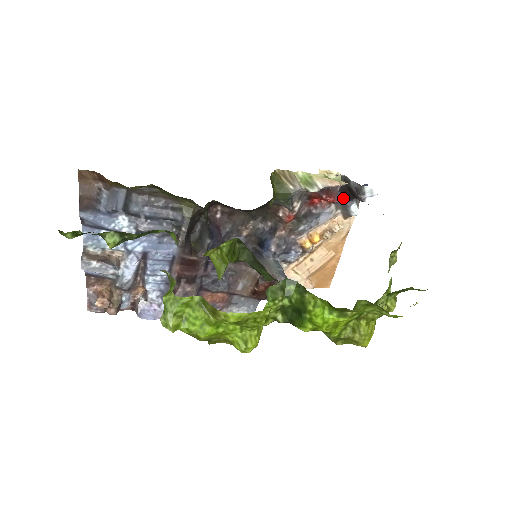
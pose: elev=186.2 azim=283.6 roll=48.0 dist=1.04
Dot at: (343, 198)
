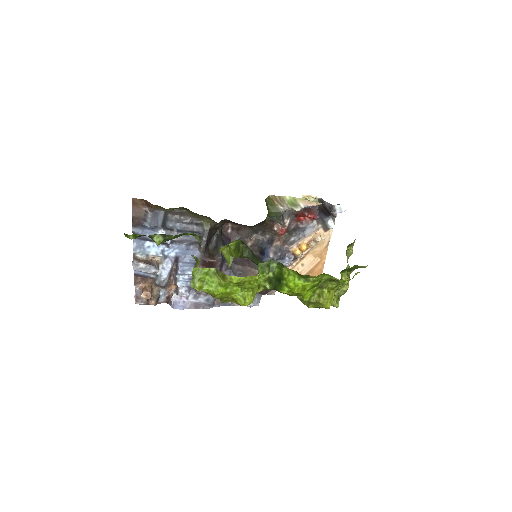
Dot at: (322, 215)
